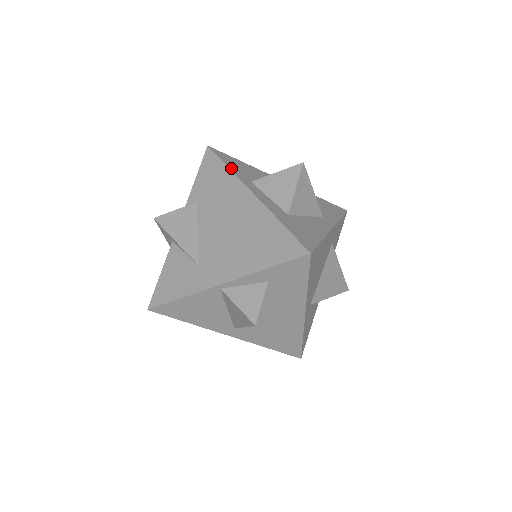
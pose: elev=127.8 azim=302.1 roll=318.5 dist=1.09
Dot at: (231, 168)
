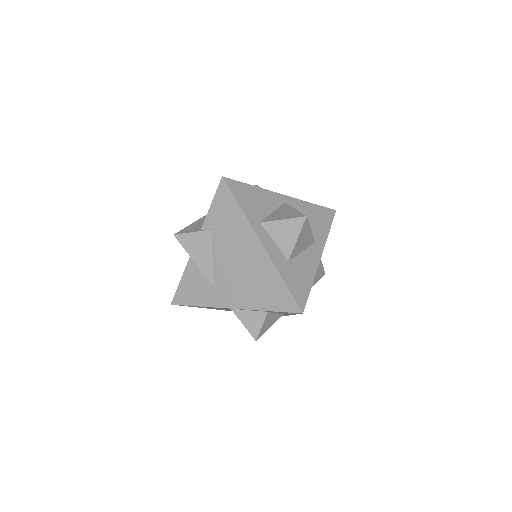
Dot at: (244, 209)
